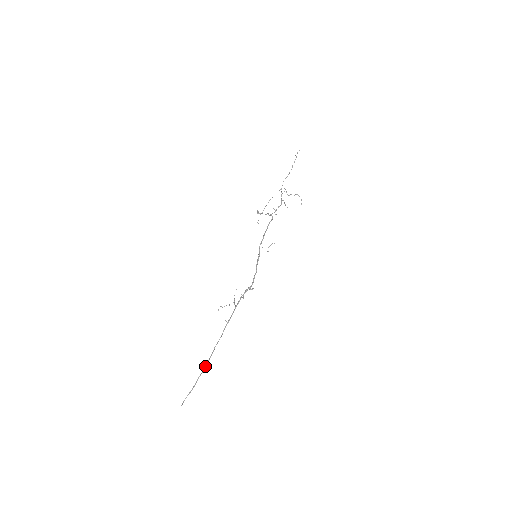
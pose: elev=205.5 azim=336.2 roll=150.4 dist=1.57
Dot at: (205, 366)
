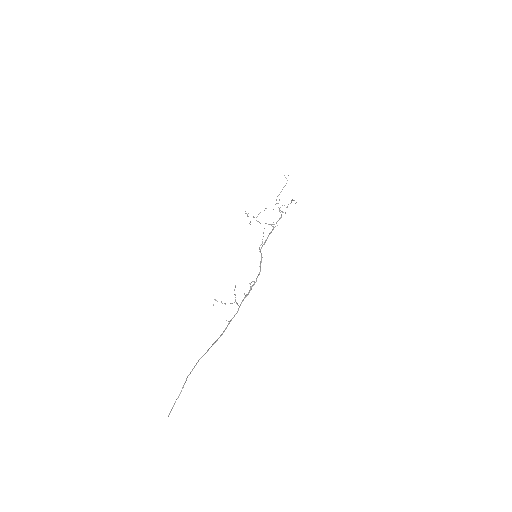
Dot at: (197, 362)
